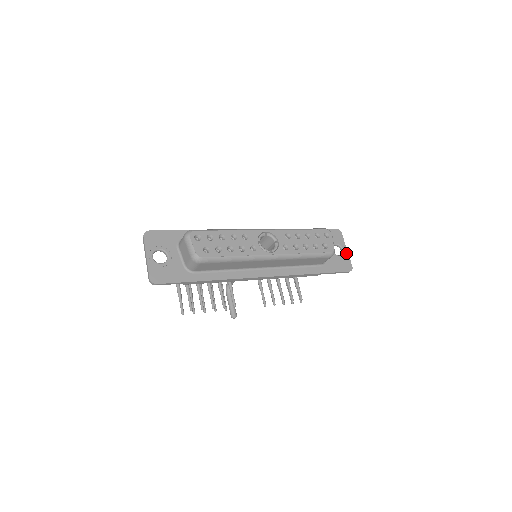
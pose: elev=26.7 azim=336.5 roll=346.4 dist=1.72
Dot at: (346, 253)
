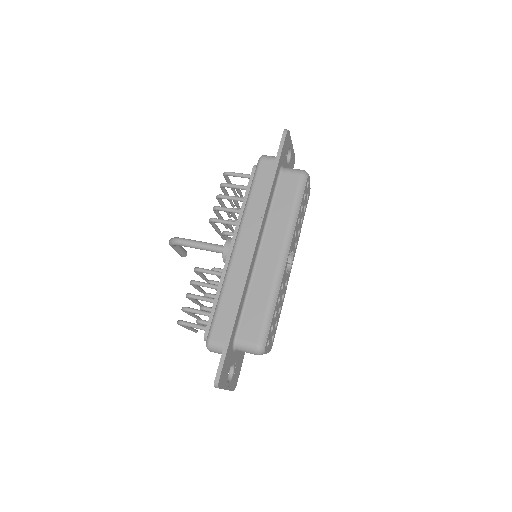
Dot at: (292, 149)
